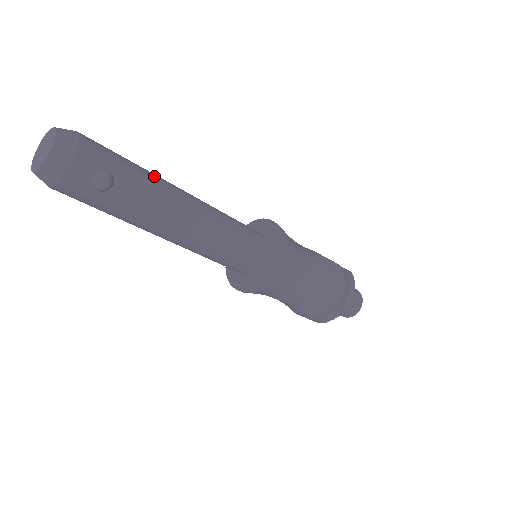
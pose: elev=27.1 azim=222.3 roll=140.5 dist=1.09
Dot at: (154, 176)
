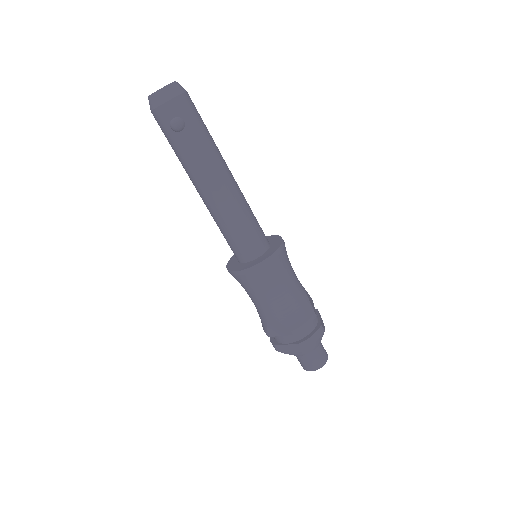
Dot at: (214, 146)
